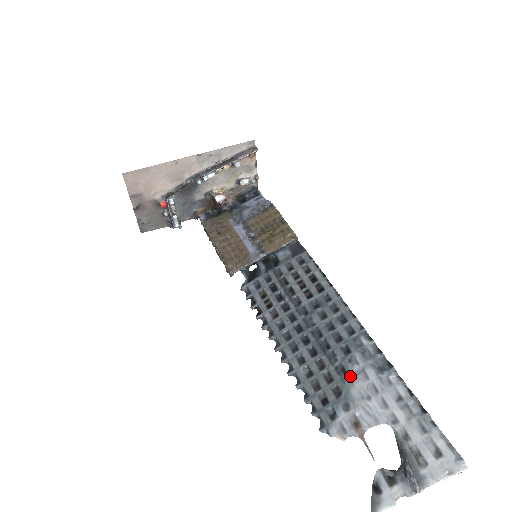
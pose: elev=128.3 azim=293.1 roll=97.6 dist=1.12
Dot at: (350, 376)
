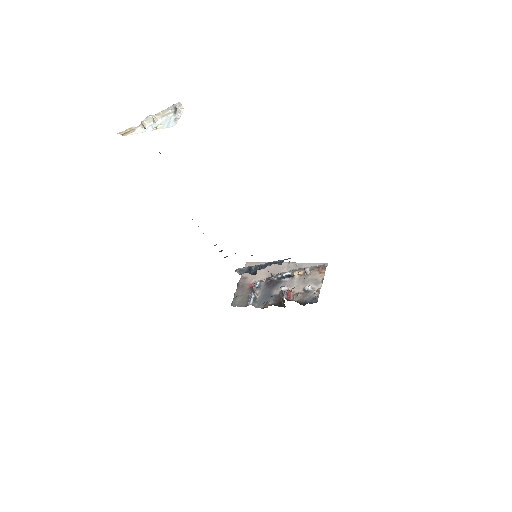
Dot at: occluded
